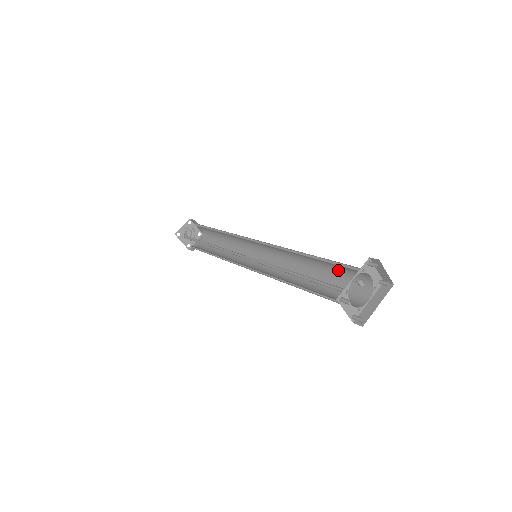
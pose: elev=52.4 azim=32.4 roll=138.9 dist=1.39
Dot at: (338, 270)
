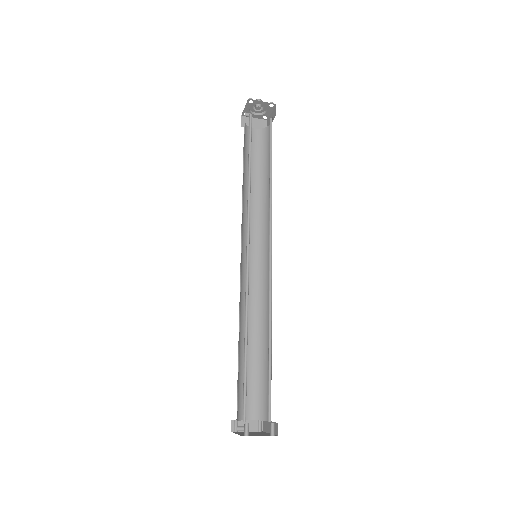
Dot at: occluded
